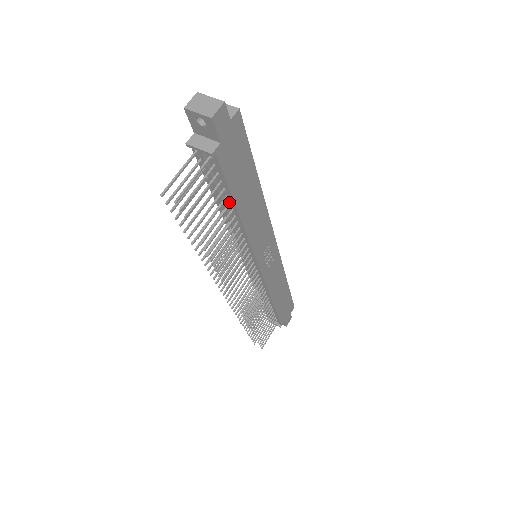
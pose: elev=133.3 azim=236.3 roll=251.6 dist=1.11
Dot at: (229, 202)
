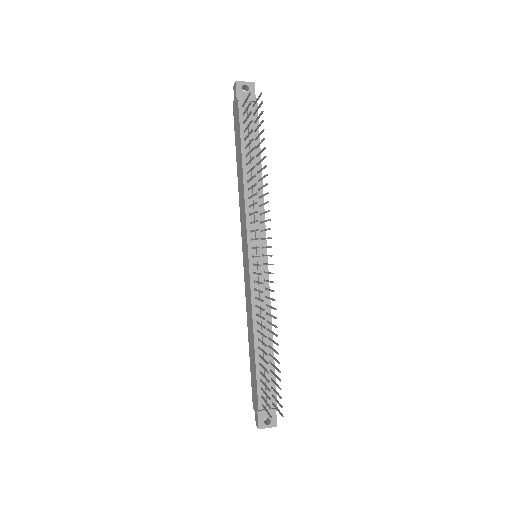
Dot at: (256, 155)
